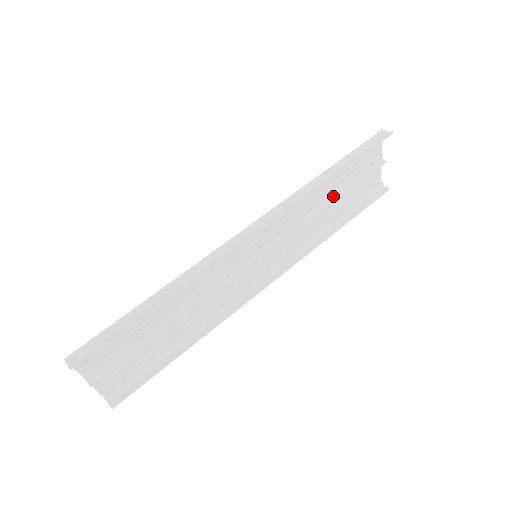
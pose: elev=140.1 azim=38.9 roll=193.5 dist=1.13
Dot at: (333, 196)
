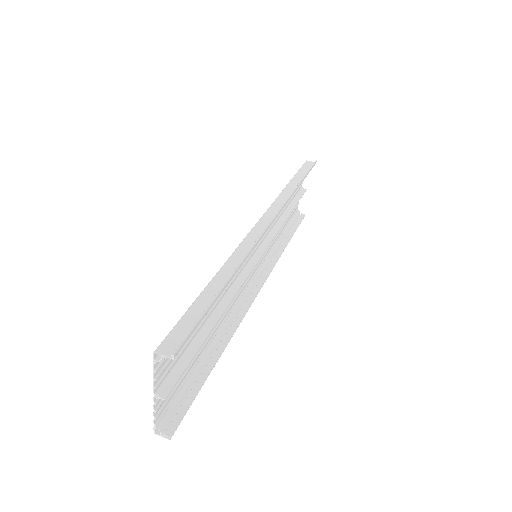
Dot at: (286, 211)
